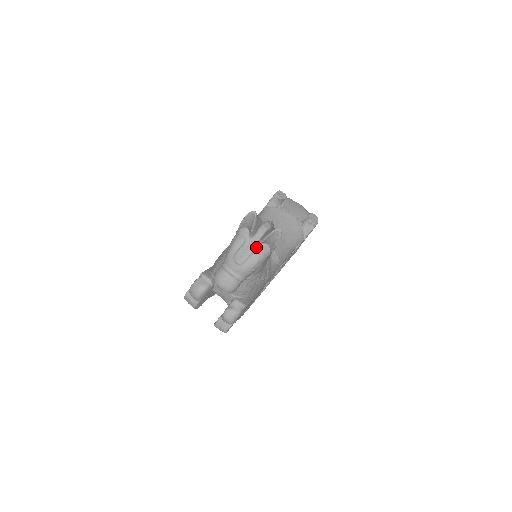
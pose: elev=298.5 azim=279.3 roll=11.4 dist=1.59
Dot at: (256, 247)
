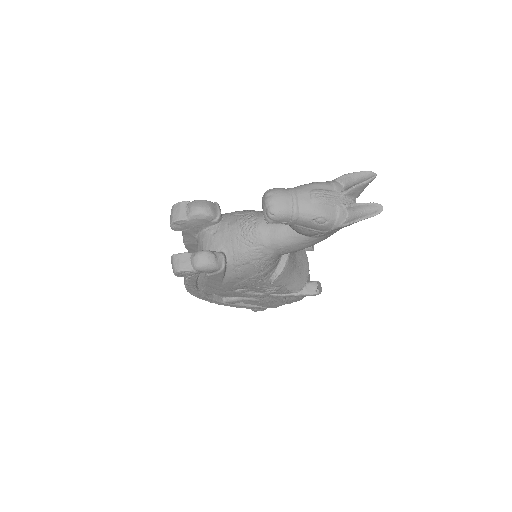
Dot at: (339, 205)
